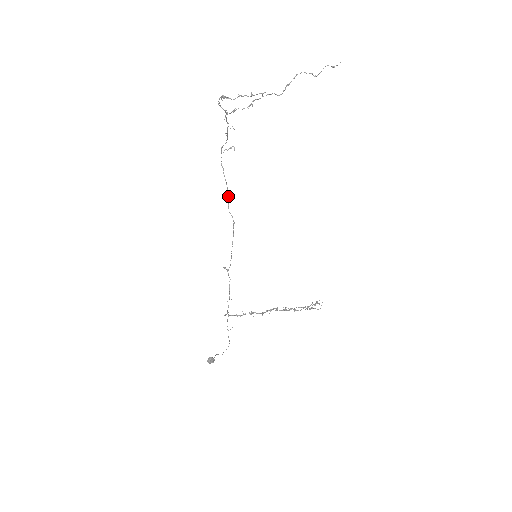
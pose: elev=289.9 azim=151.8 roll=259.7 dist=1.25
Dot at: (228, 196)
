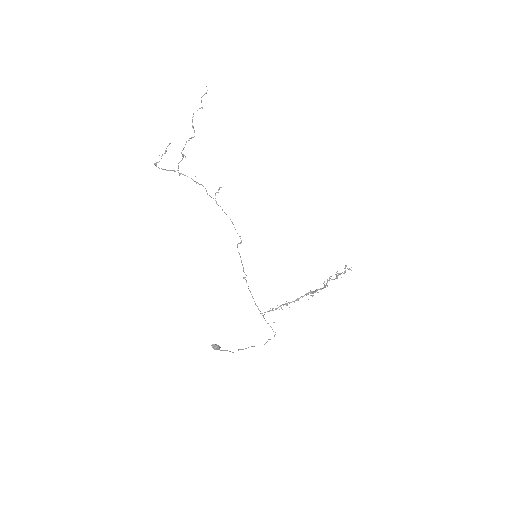
Dot at: (233, 224)
